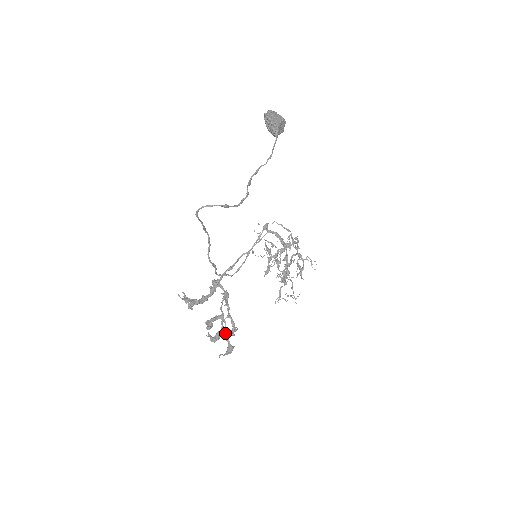
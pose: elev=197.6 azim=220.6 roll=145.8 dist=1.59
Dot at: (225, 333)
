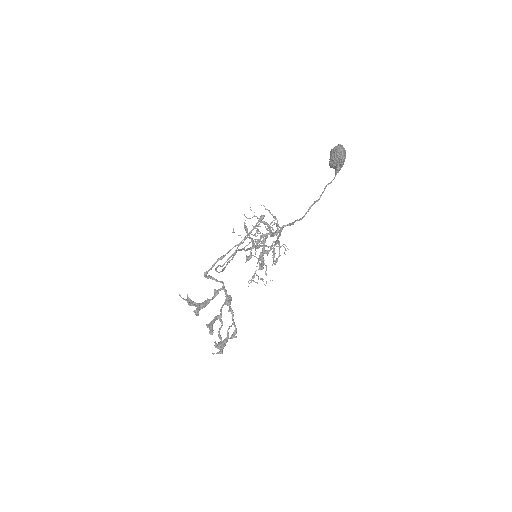
Dot at: (219, 331)
